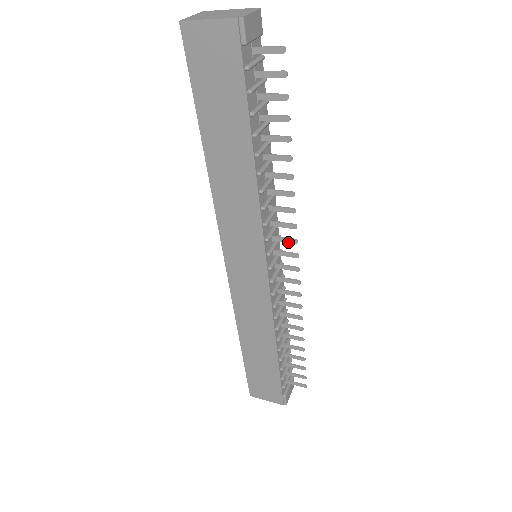
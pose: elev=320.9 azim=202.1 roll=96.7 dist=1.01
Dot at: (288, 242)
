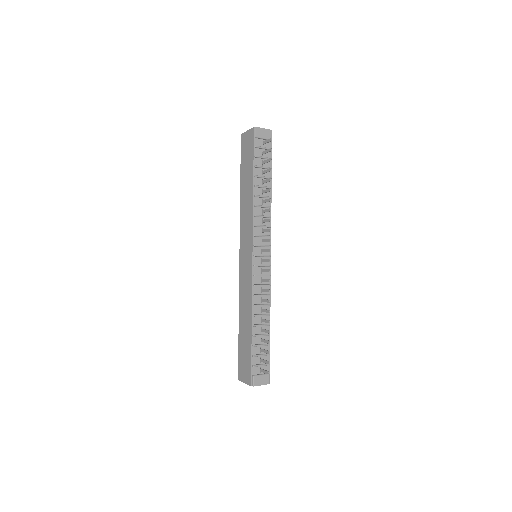
Dot at: (267, 241)
